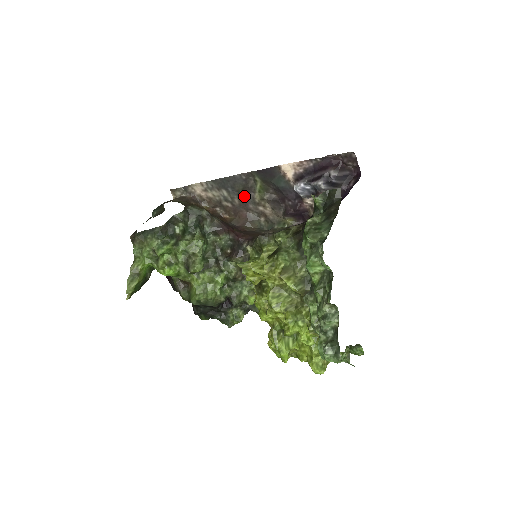
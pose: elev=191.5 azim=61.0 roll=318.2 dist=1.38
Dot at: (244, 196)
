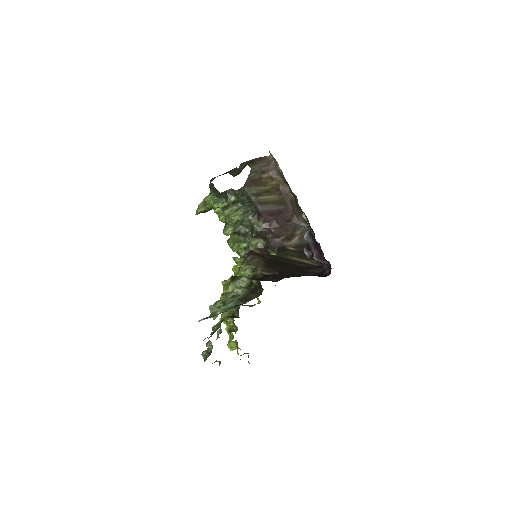
Dot at: occluded
